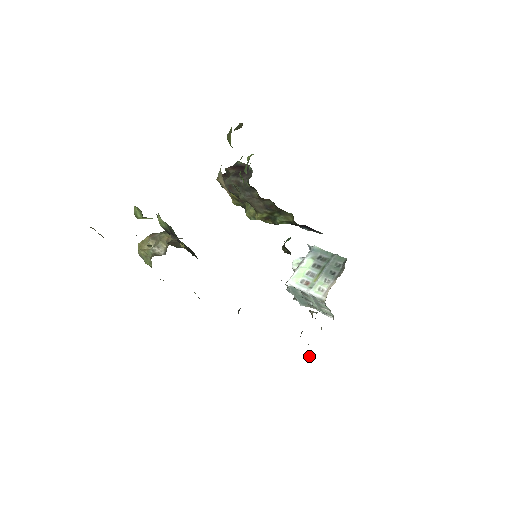
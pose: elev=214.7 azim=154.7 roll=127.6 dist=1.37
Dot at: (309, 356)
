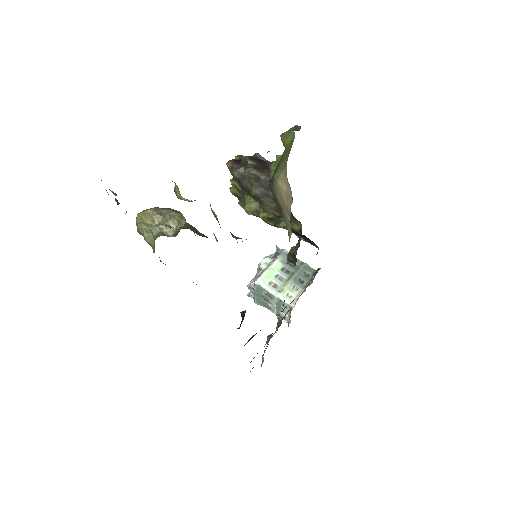
Dot at: (263, 357)
